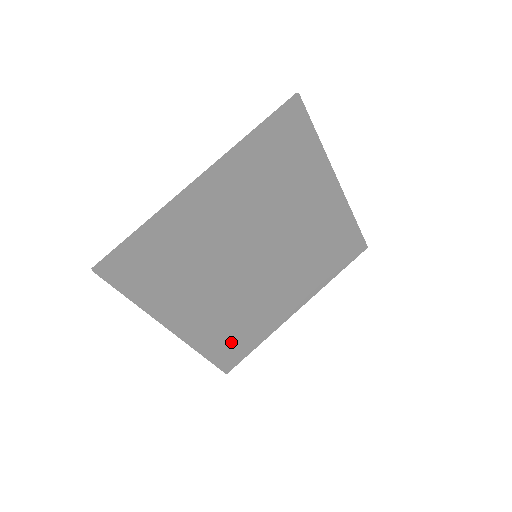
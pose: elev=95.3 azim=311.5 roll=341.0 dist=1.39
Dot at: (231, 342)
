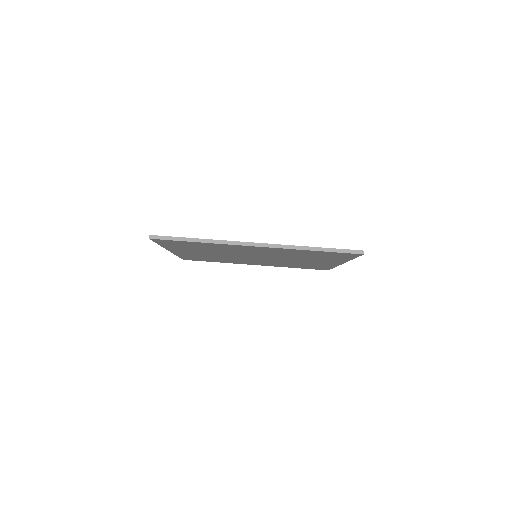
Dot at: (201, 258)
